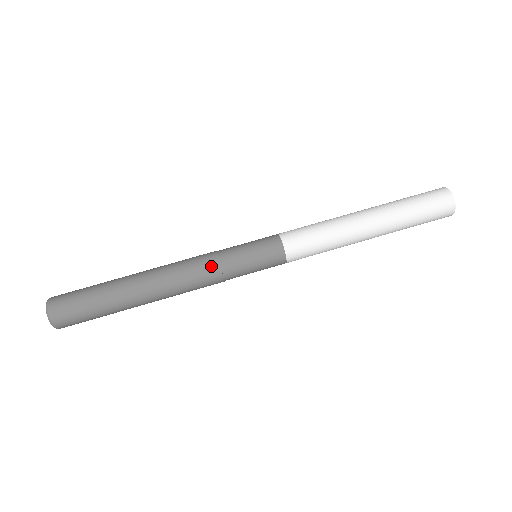
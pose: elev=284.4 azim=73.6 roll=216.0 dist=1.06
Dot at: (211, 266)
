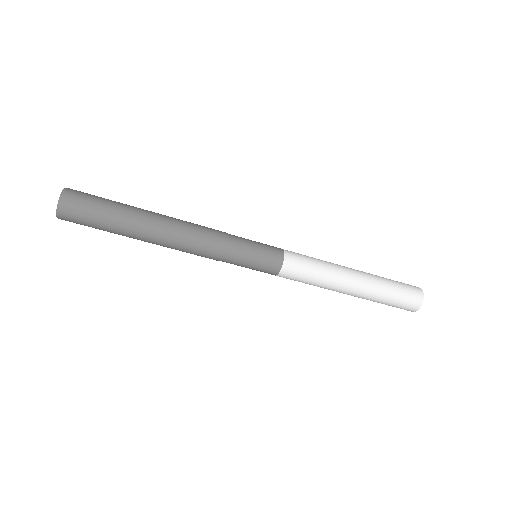
Dot at: (216, 253)
